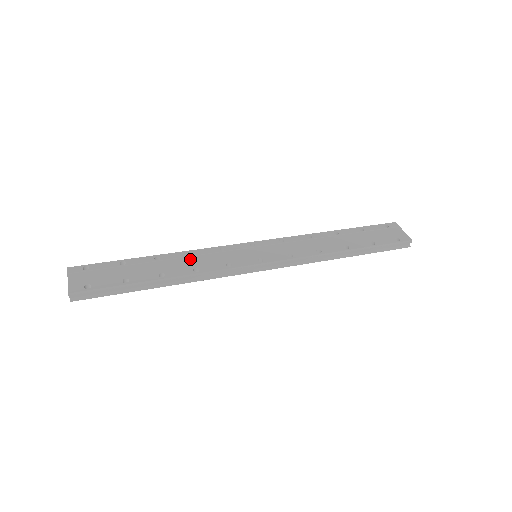
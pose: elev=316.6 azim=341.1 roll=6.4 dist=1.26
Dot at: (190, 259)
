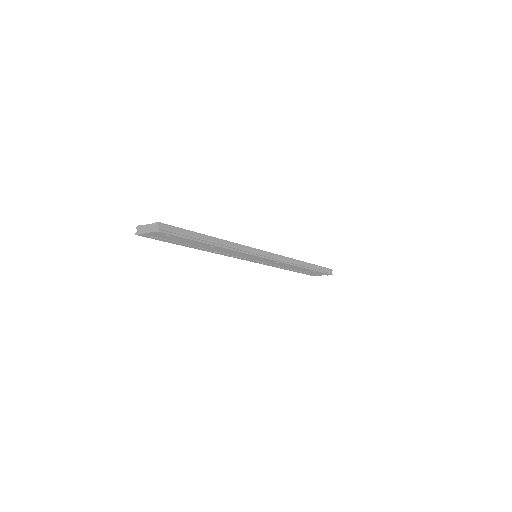
Dot at: occluded
